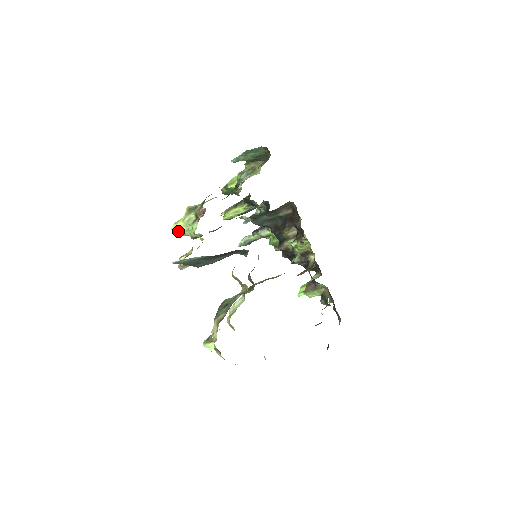
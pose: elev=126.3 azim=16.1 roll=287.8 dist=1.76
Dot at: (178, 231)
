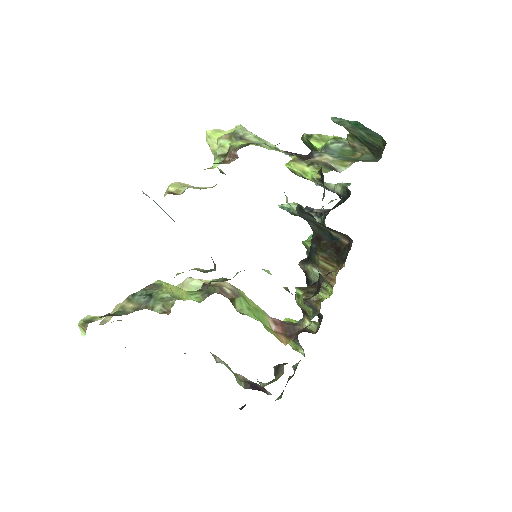
Dot at: (210, 142)
